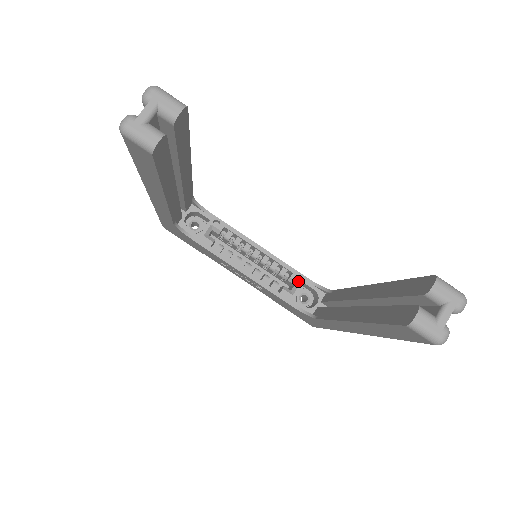
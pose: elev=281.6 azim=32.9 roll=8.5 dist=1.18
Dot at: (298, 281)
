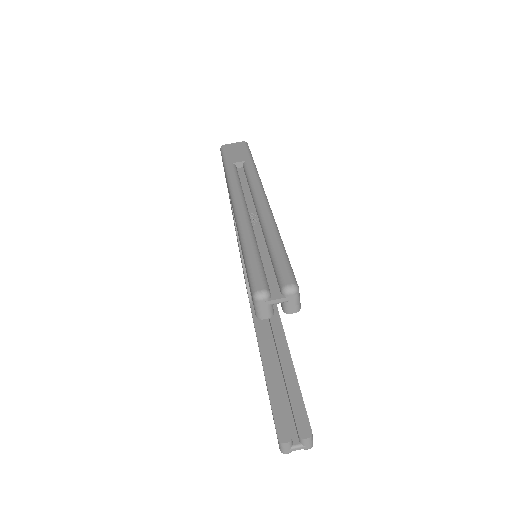
Dot at: occluded
